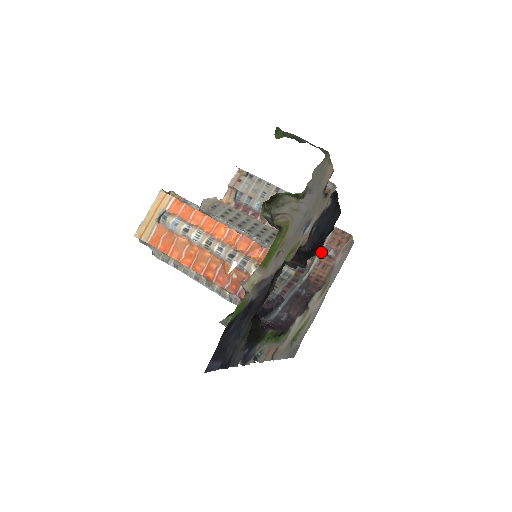
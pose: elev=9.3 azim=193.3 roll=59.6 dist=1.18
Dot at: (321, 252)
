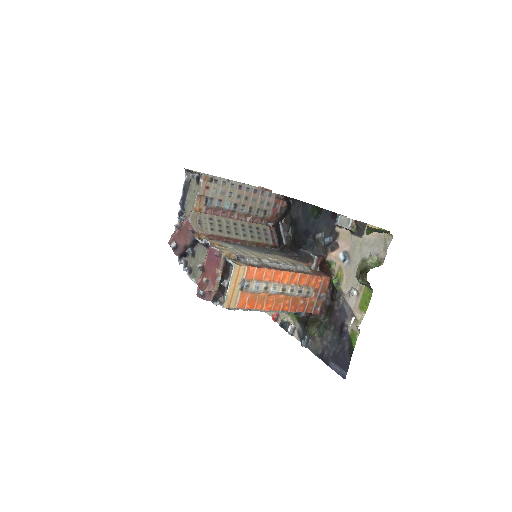
Dot at: occluded
